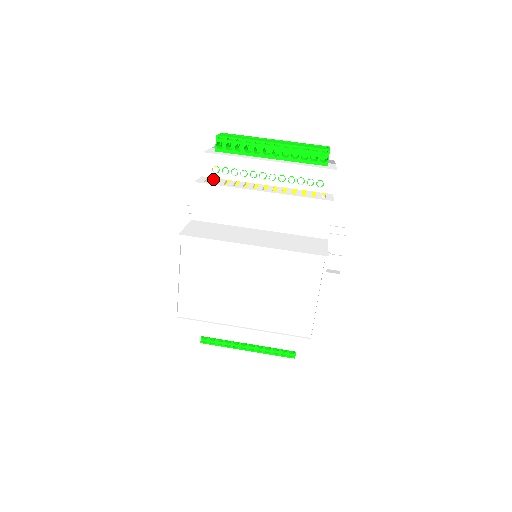
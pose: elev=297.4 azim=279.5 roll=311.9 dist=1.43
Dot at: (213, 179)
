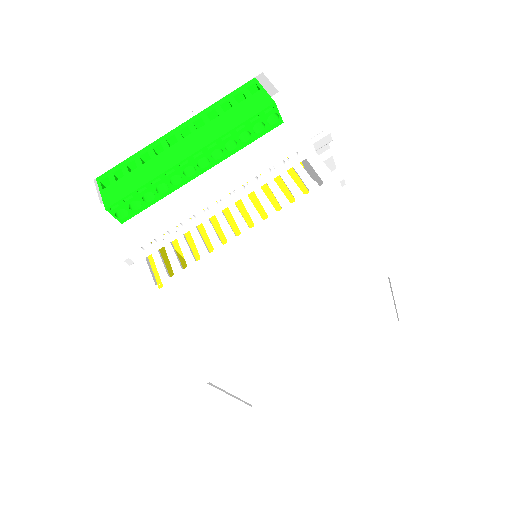
Dot at: (156, 261)
